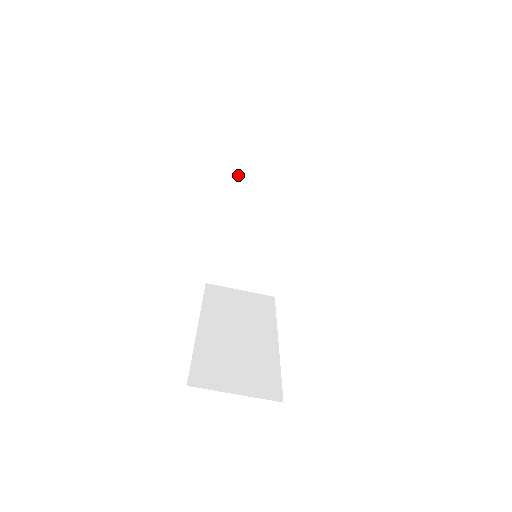
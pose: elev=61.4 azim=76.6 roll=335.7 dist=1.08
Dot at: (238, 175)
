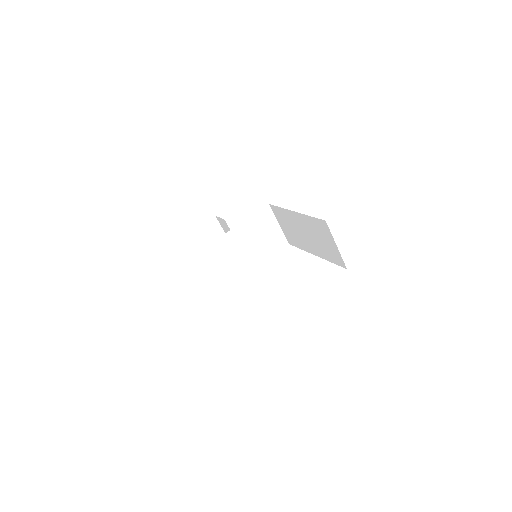
Dot at: (267, 212)
